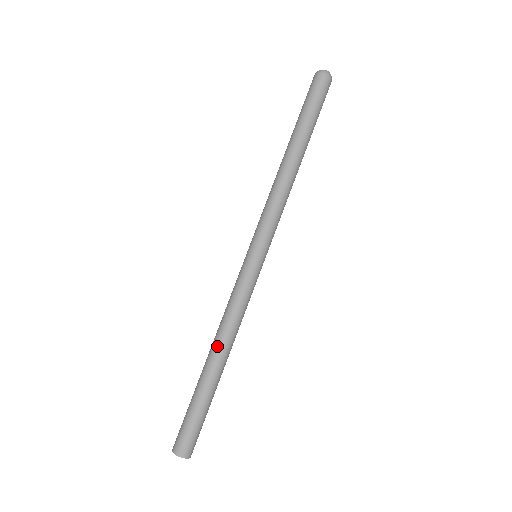
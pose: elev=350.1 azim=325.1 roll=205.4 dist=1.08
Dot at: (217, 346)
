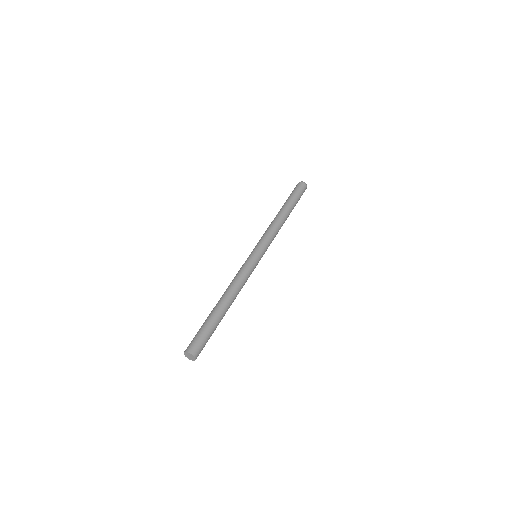
Dot at: (225, 294)
